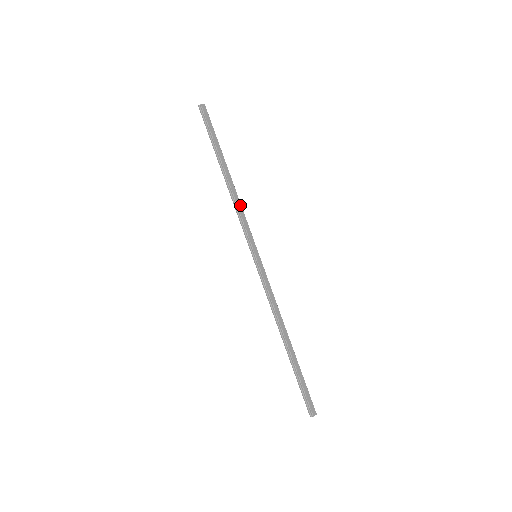
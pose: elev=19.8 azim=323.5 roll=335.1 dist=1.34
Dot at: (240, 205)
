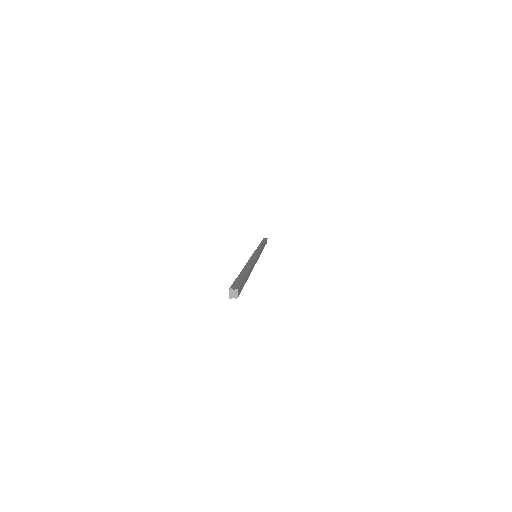
Dot at: (254, 263)
